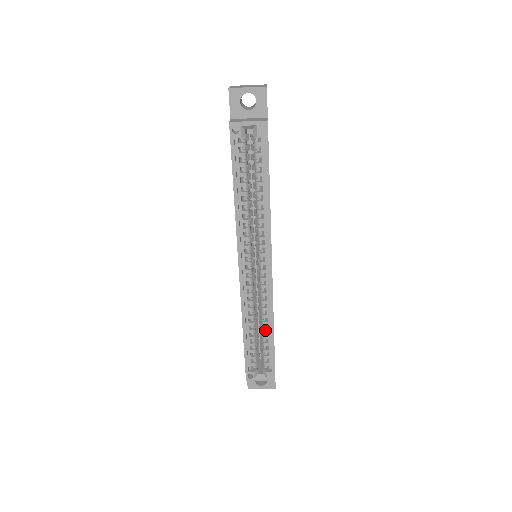
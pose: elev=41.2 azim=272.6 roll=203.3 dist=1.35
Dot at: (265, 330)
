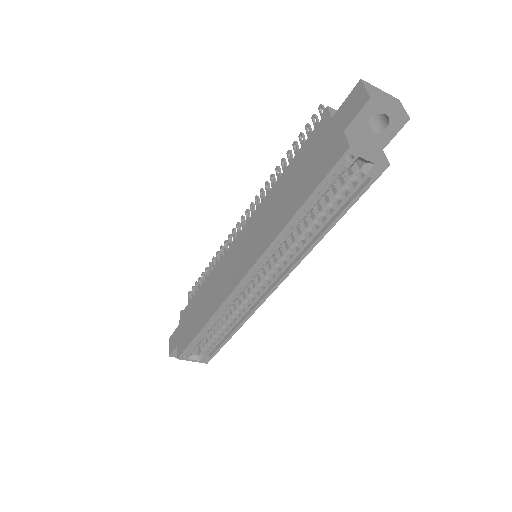
Dot at: (227, 327)
